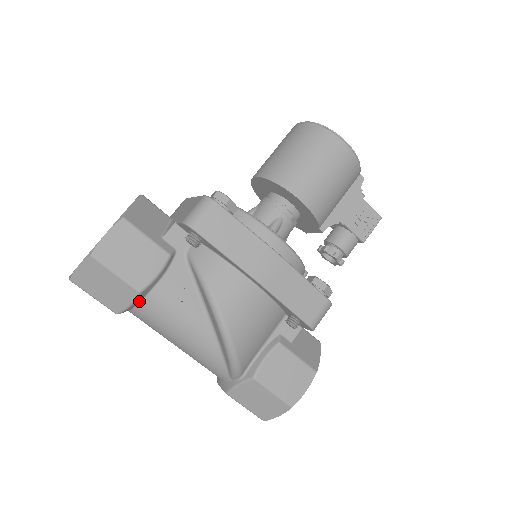
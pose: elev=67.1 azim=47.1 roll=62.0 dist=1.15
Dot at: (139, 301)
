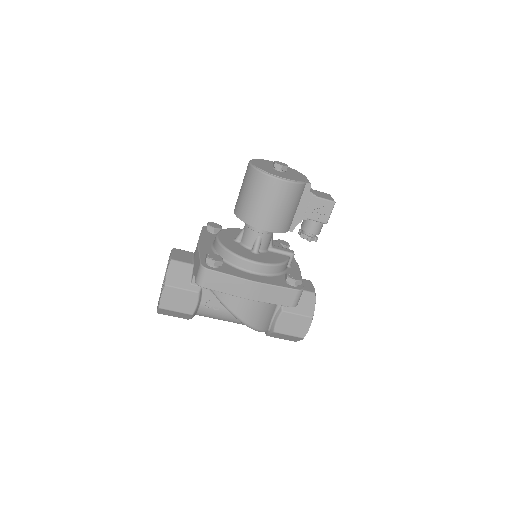
Dot at: (196, 314)
